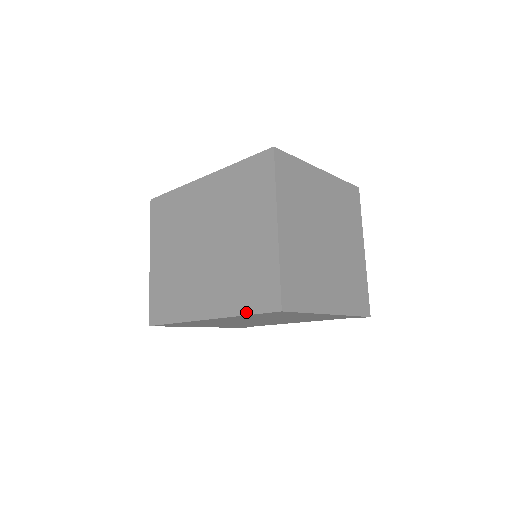
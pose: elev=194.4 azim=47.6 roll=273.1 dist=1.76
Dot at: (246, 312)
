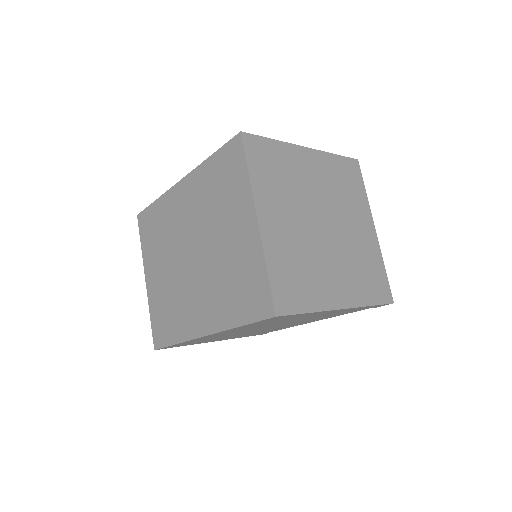
Dot at: (241, 322)
